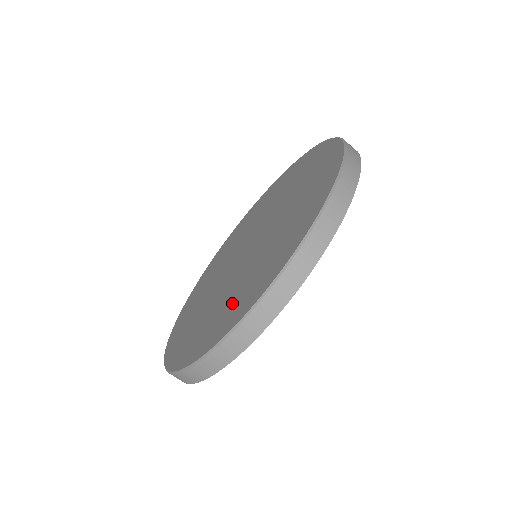
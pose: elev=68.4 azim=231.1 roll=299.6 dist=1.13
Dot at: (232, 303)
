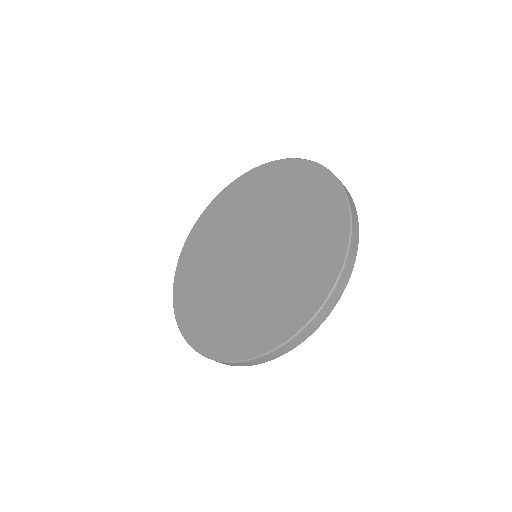
Dot at: (235, 325)
